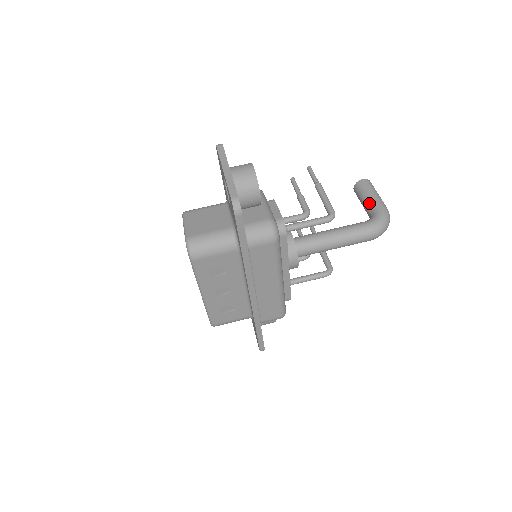
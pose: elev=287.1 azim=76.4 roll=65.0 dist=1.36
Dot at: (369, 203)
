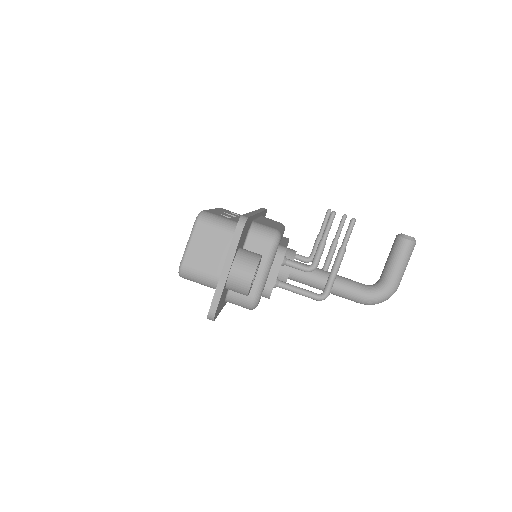
Dot at: (388, 272)
